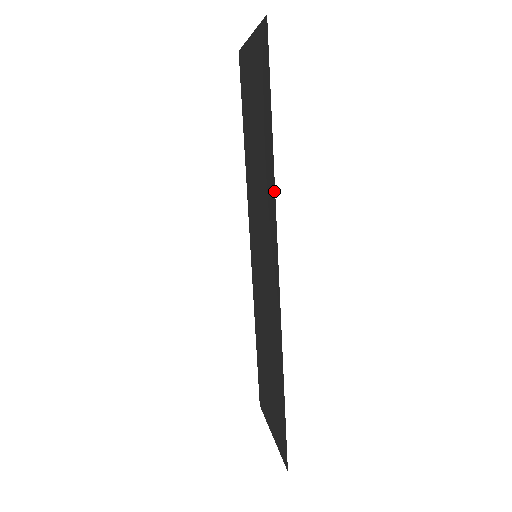
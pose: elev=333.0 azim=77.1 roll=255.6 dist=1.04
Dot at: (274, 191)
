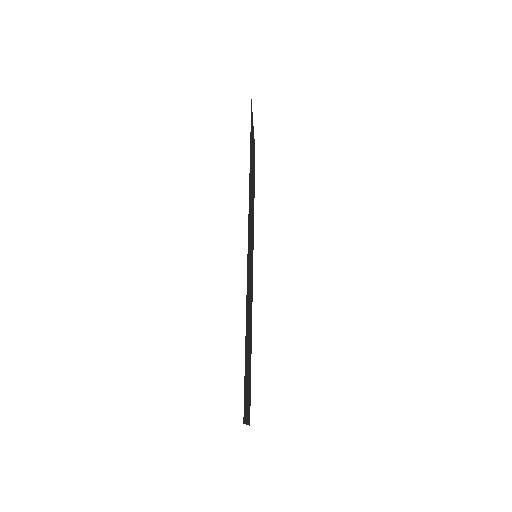
Dot at: occluded
